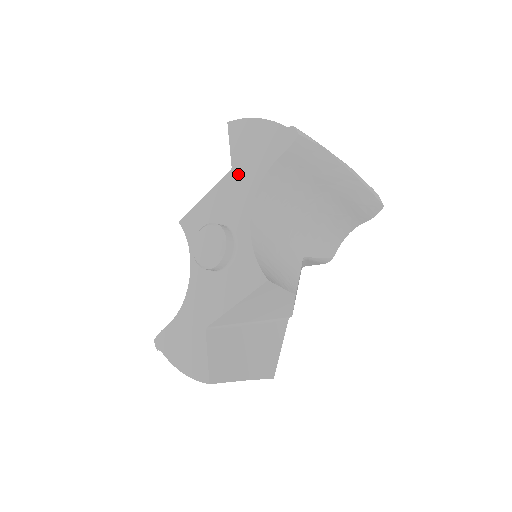
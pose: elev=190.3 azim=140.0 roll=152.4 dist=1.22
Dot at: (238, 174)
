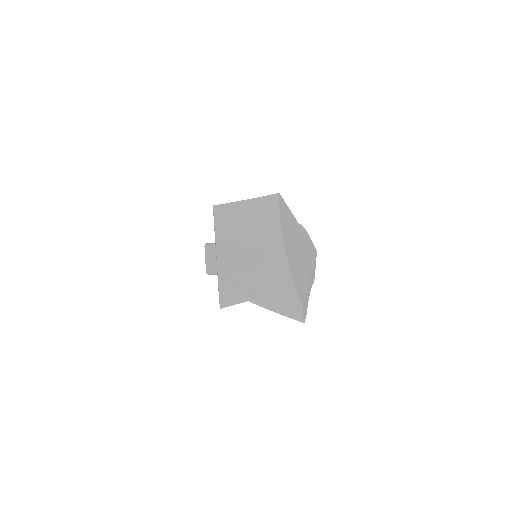
Dot at: occluded
